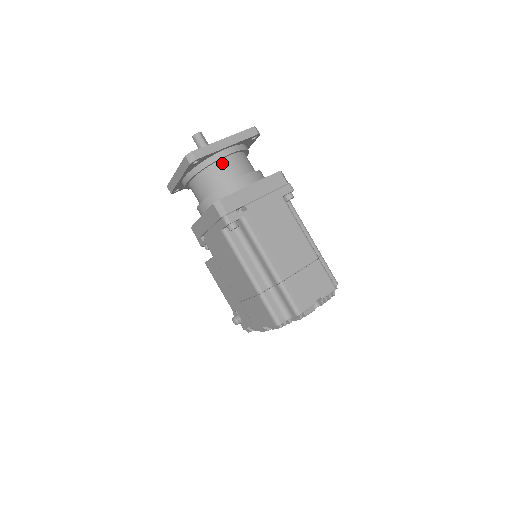
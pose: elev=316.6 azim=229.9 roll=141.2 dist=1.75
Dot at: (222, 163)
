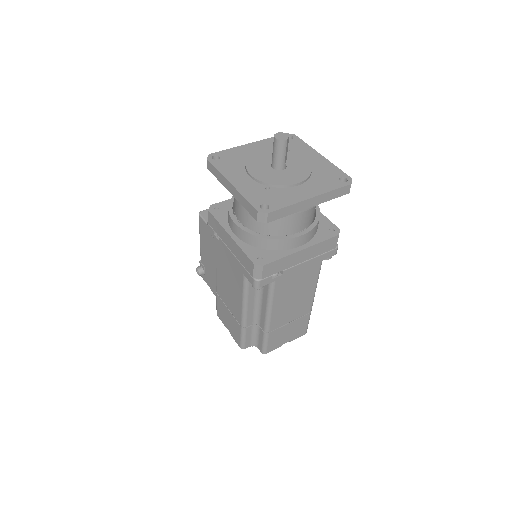
Dot at: occluded
